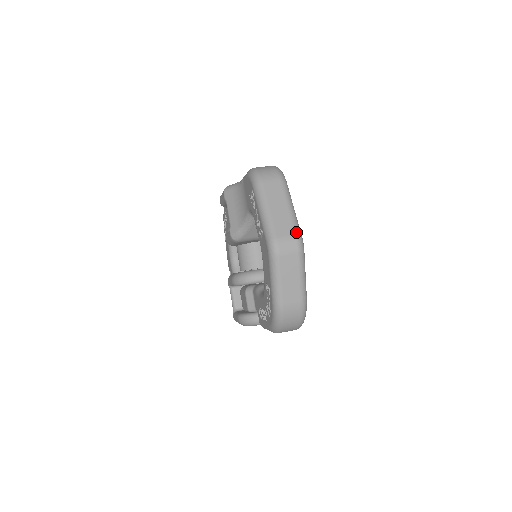
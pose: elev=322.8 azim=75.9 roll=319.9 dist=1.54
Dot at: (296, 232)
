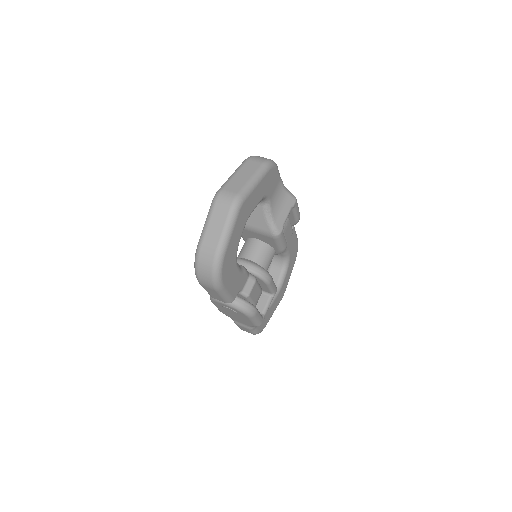
Dot at: (240, 192)
